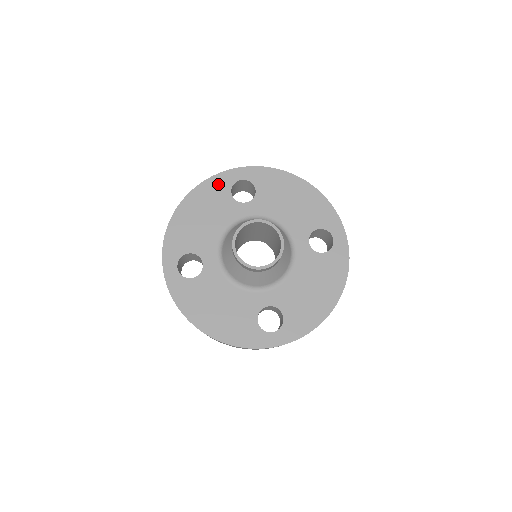
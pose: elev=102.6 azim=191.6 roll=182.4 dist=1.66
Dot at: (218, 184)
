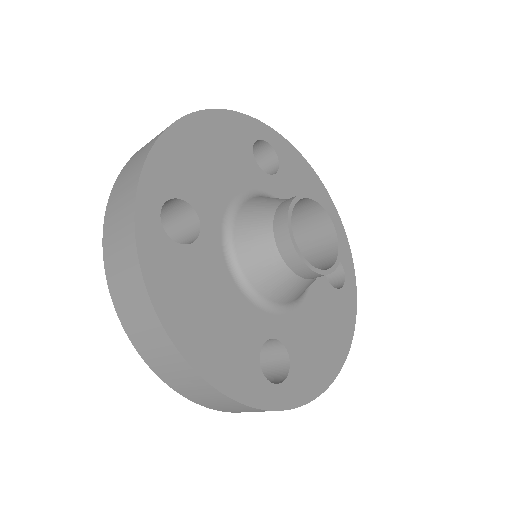
Dot at: (239, 126)
